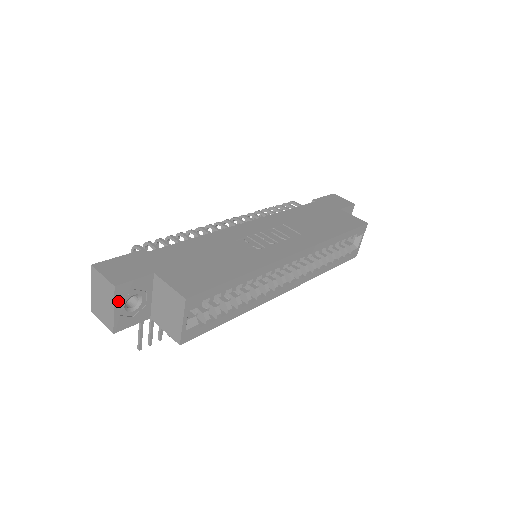
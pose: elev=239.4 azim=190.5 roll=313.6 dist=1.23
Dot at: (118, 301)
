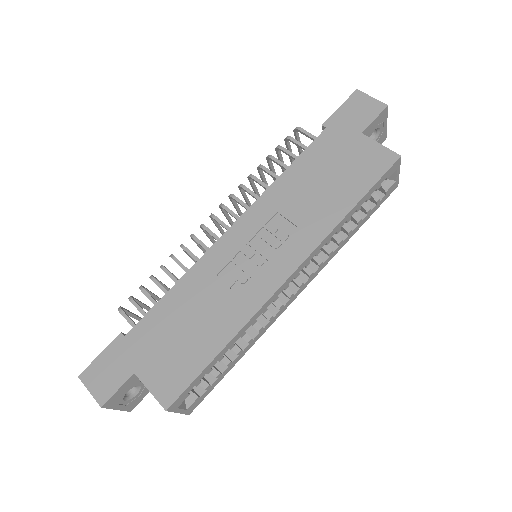
Dot at: (115, 405)
